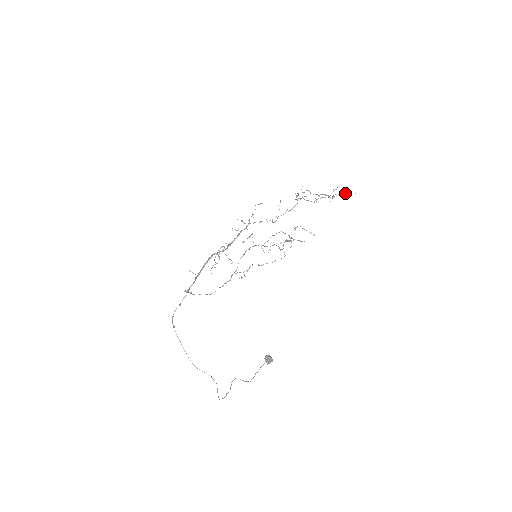
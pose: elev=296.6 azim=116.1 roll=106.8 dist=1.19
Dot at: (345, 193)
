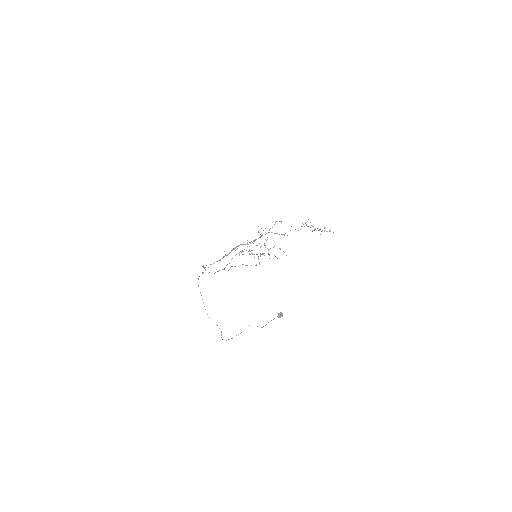
Dot at: occluded
